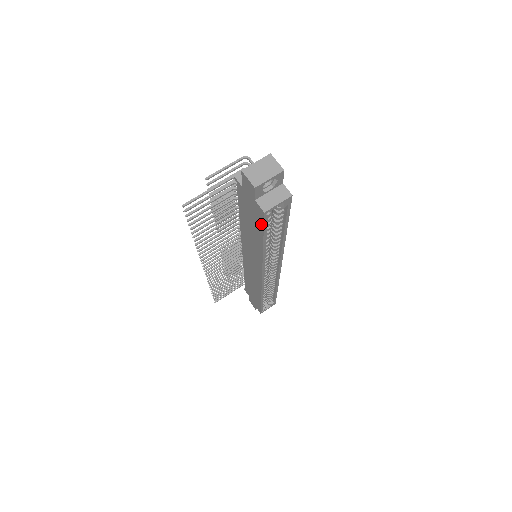
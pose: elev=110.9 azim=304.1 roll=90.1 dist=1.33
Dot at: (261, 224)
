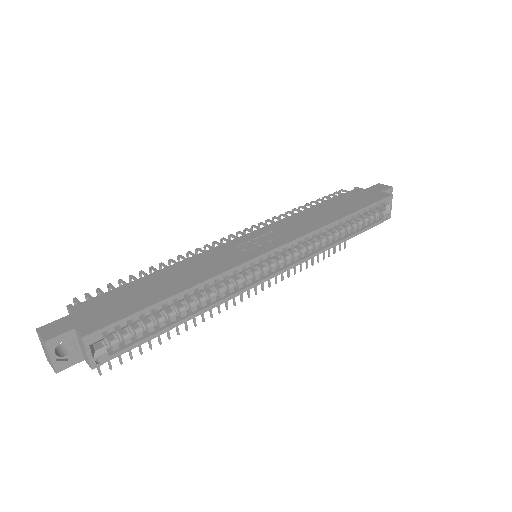
Dot at: (127, 348)
